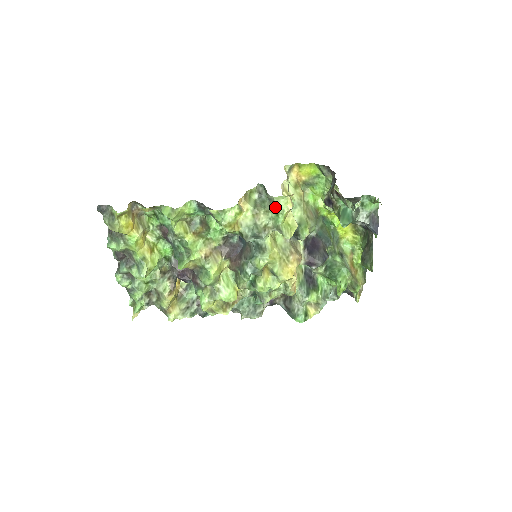
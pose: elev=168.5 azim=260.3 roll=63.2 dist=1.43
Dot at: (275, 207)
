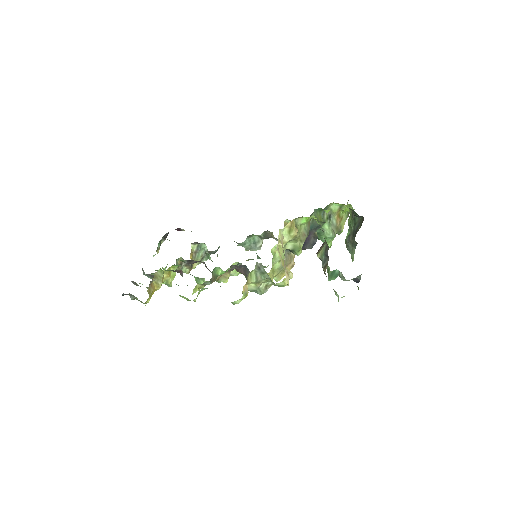
Dot at: (274, 285)
